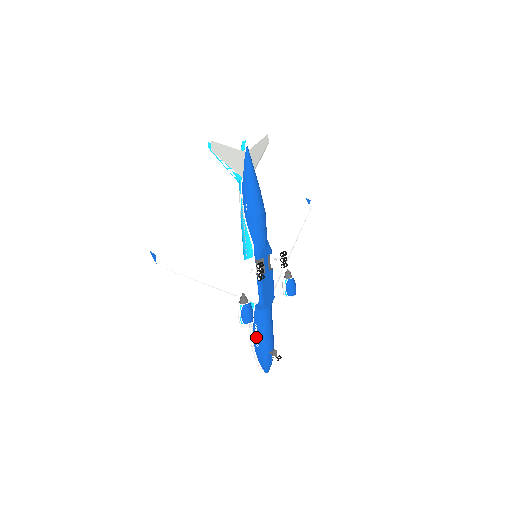
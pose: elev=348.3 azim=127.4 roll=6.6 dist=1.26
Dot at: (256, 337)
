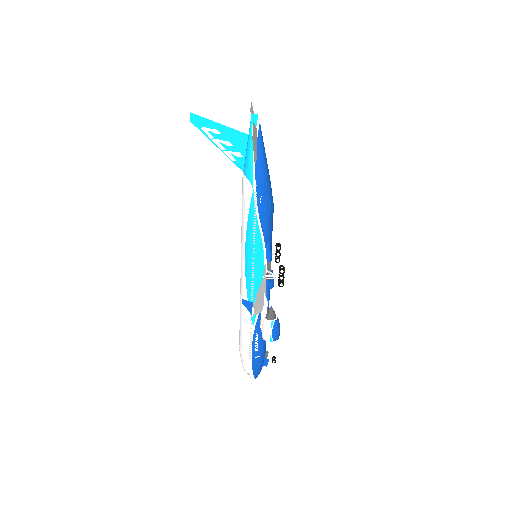
Dot at: (255, 347)
